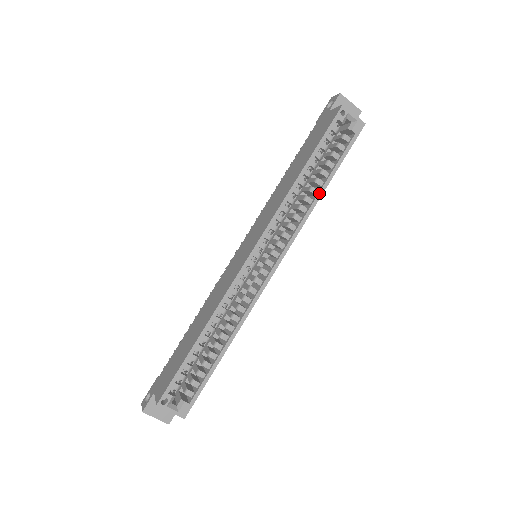
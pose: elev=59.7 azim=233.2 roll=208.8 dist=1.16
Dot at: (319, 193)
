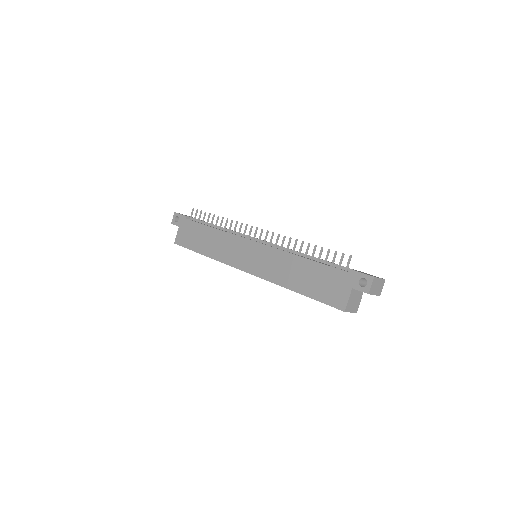
Dot at: occluded
